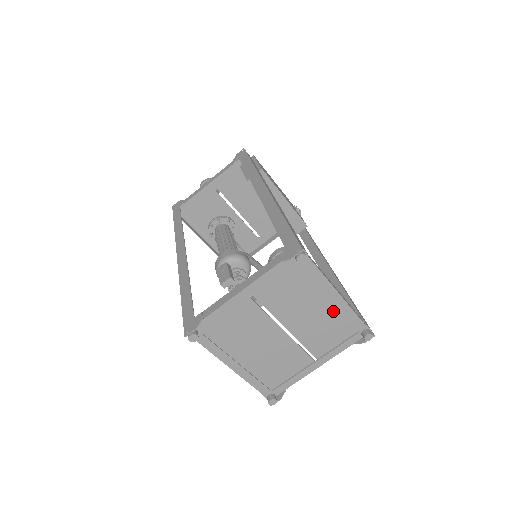
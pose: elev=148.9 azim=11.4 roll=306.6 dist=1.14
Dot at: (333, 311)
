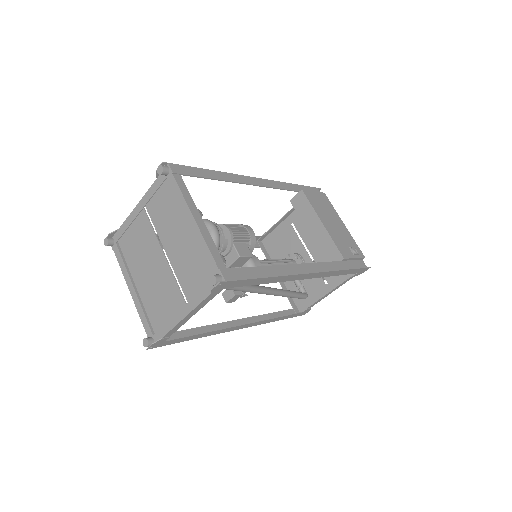
Dot at: occluded
